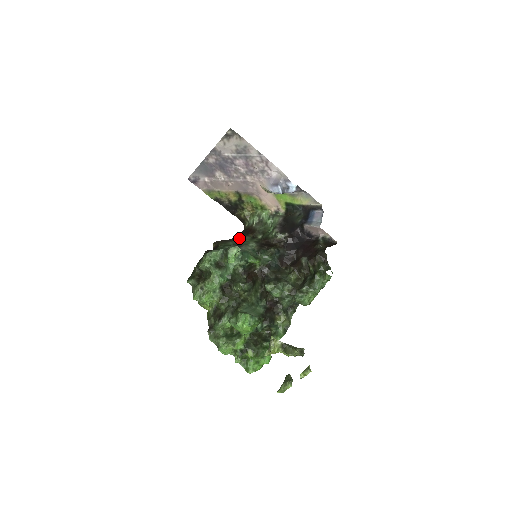
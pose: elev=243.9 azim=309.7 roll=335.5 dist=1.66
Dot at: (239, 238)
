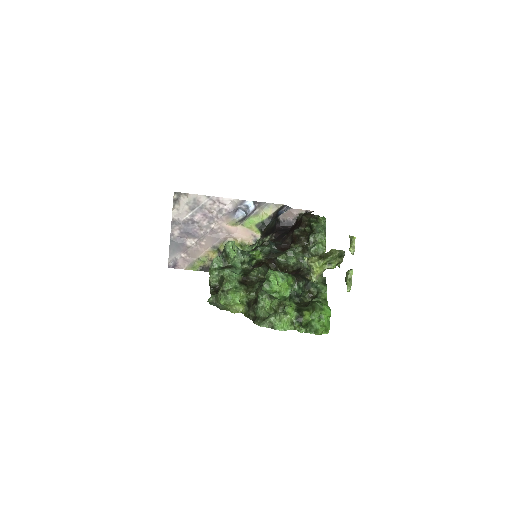
Dot at: occluded
